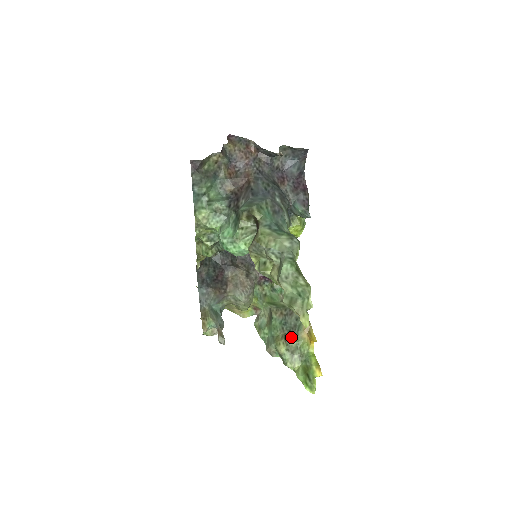
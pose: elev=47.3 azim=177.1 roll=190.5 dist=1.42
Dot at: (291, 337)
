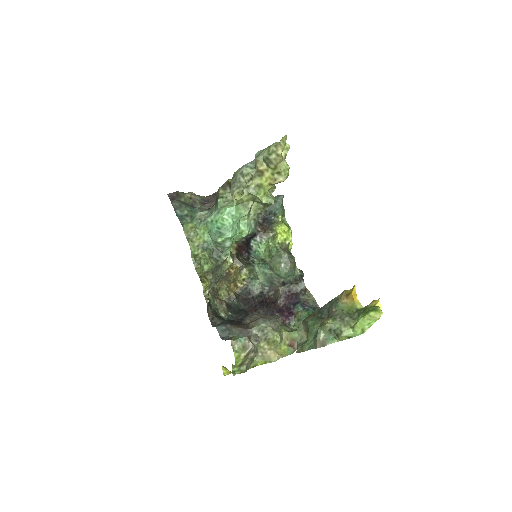
Dot at: (332, 311)
